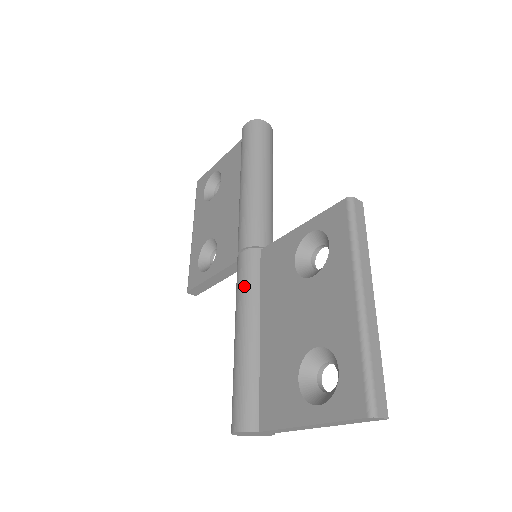
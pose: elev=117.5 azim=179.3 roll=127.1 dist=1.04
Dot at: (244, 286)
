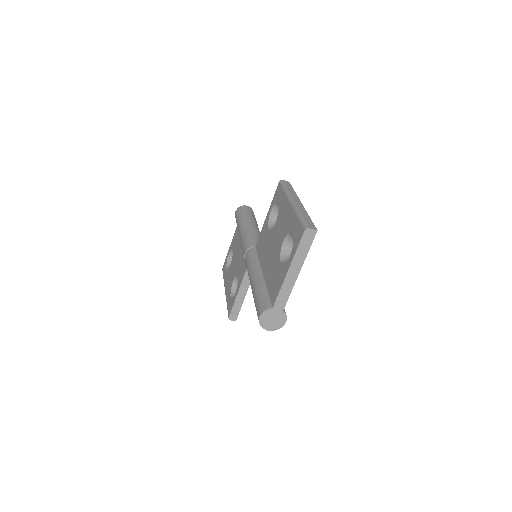
Dot at: (249, 263)
